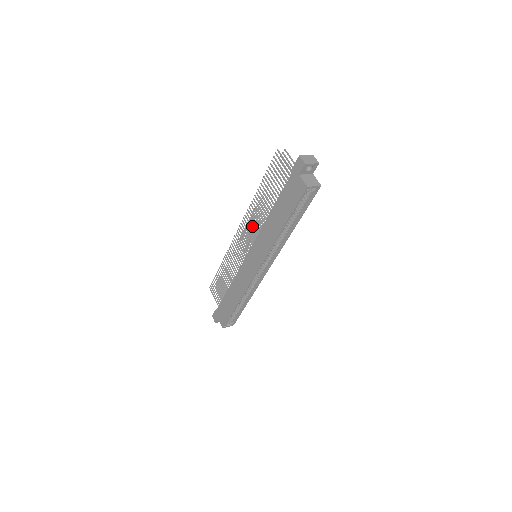
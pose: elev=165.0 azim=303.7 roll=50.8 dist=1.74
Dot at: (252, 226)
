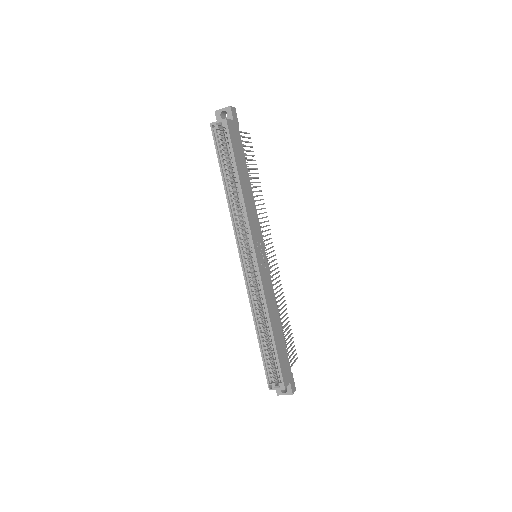
Dot at: (267, 235)
